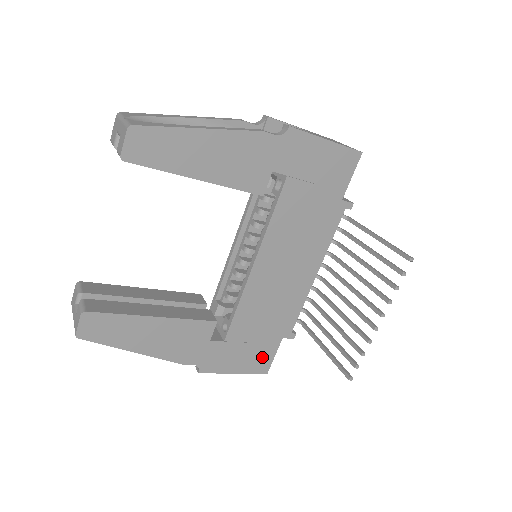
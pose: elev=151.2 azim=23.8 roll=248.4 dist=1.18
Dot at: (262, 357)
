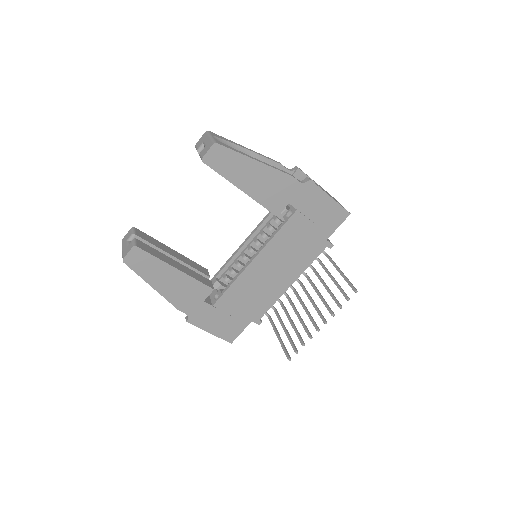
Dot at: (233, 329)
